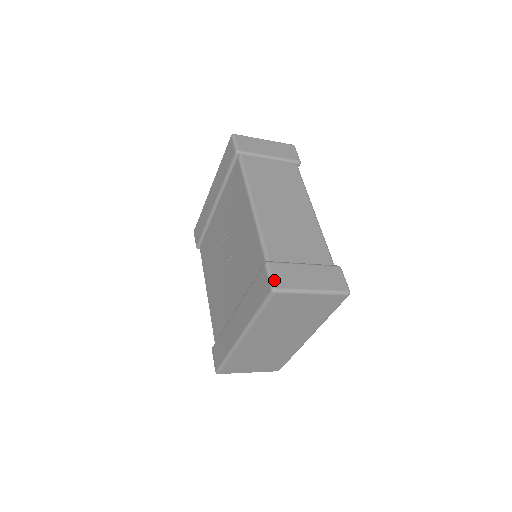
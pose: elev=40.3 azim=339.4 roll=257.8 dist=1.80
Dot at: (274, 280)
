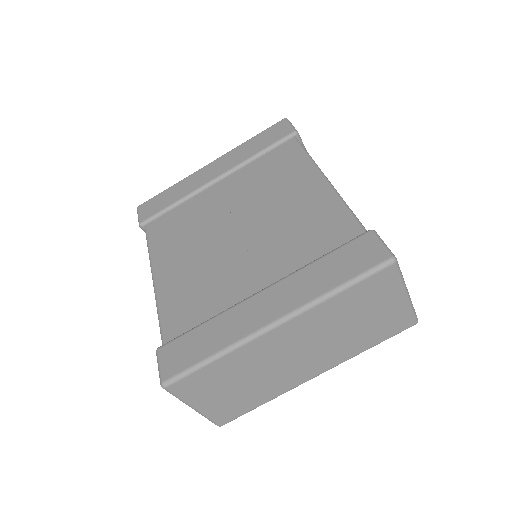
Dot at: (390, 250)
